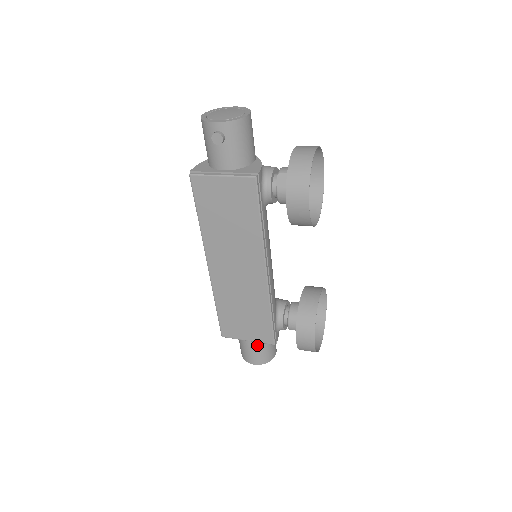
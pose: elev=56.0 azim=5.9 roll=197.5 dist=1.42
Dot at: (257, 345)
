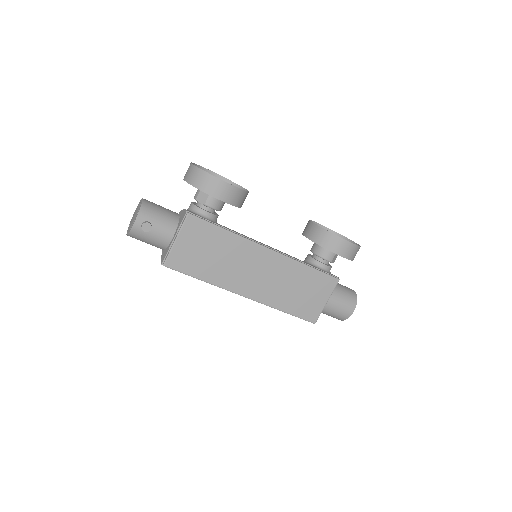
Dot at: (335, 298)
